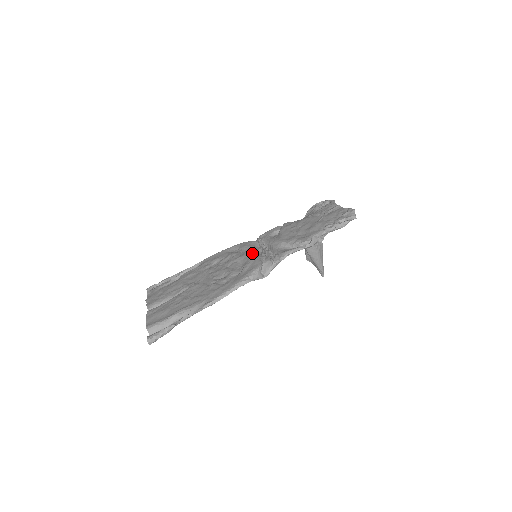
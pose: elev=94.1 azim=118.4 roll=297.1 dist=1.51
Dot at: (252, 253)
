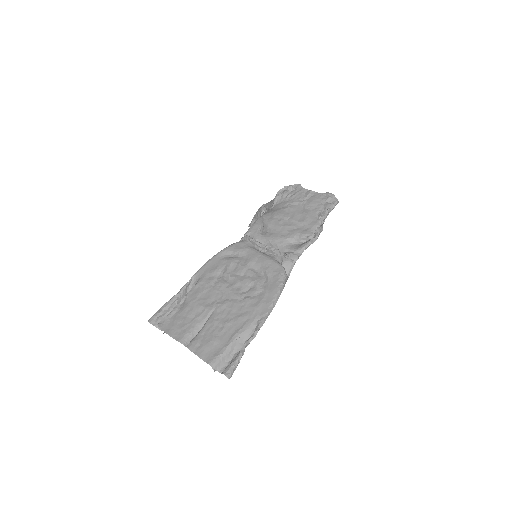
Dot at: (260, 256)
